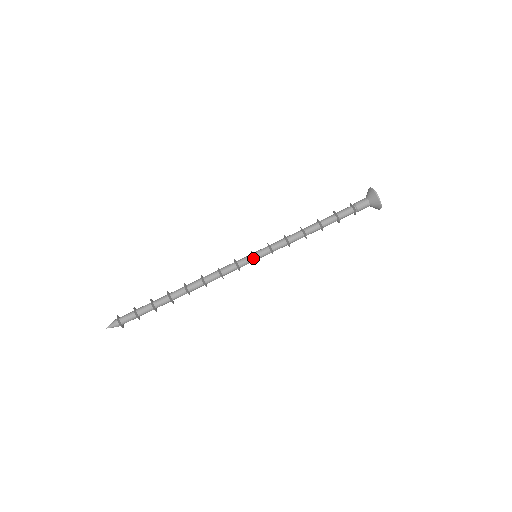
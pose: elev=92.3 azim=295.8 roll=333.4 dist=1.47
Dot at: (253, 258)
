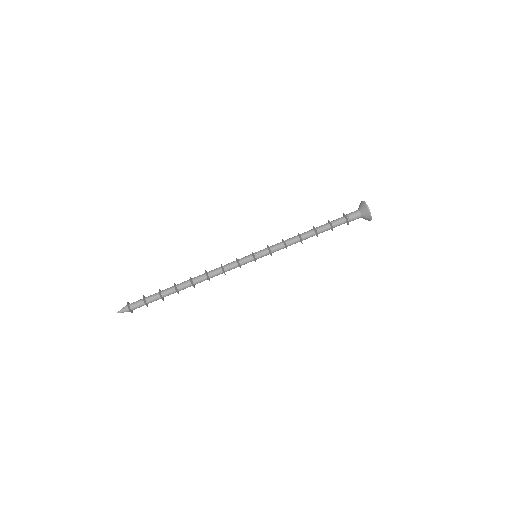
Dot at: (254, 259)
